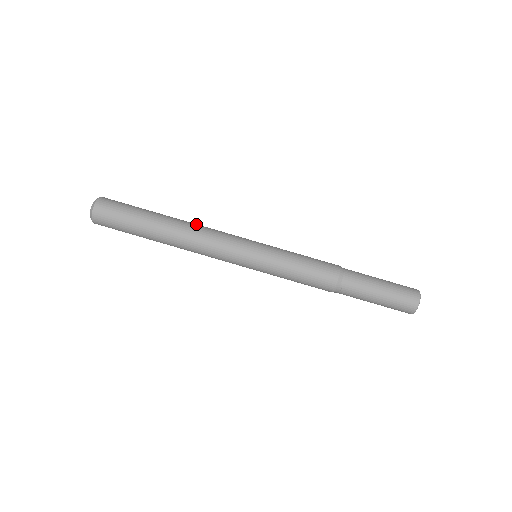
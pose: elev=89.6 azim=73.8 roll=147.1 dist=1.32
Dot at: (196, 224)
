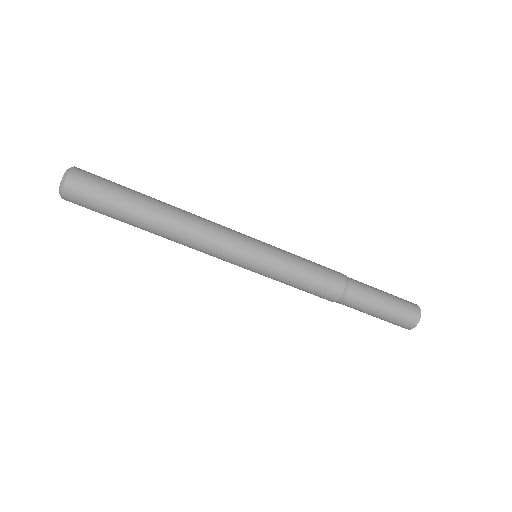
Dot at: (187, 226)
